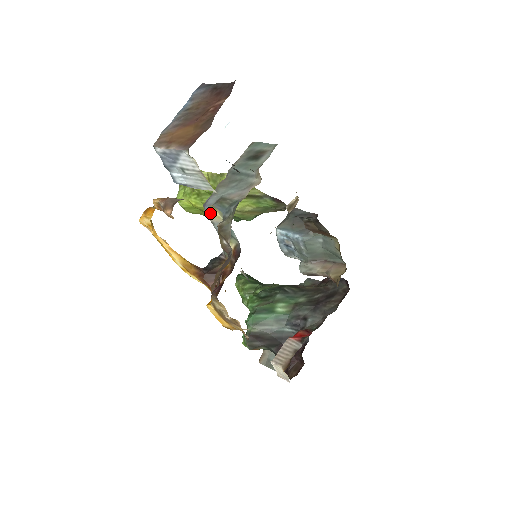
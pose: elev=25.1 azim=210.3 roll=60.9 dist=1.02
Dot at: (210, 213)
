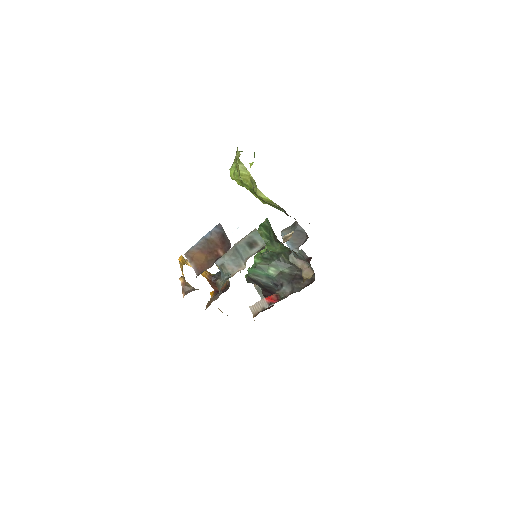
Dot at: (217, 266)
